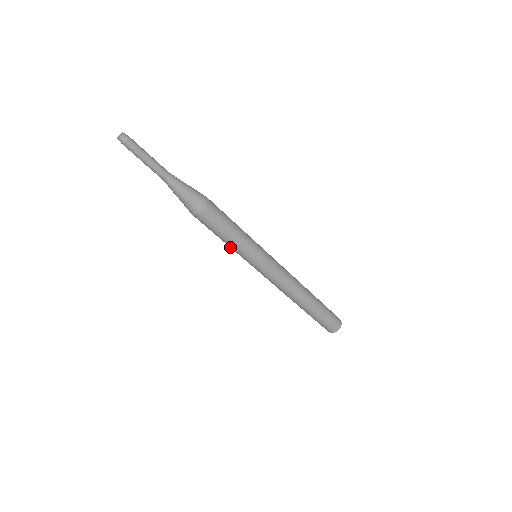
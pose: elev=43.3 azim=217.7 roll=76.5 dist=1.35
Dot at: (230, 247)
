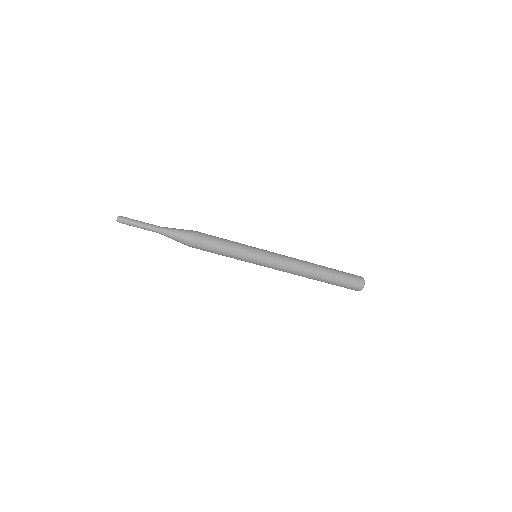
Dot at: occluded
